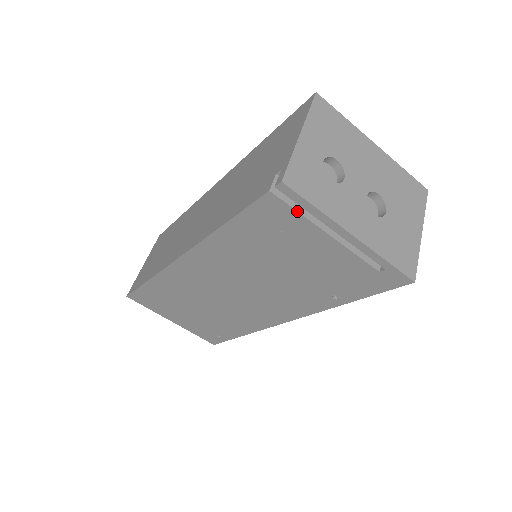
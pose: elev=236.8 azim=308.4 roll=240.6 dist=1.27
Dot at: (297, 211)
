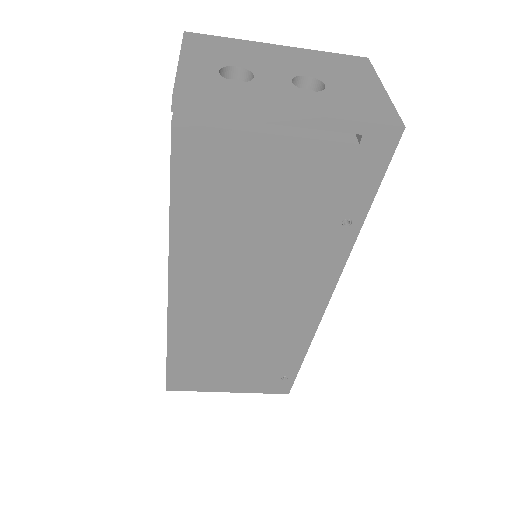
Dot at: (216, 128)
